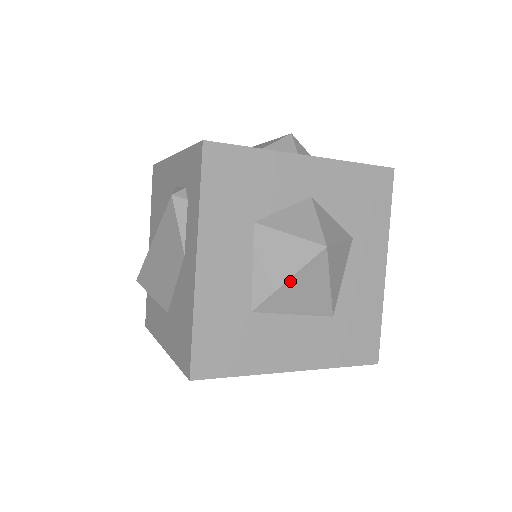
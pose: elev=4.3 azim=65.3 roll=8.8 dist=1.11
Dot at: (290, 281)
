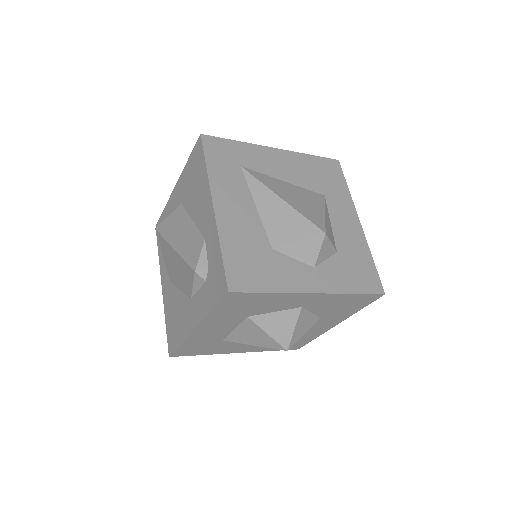
Dot at: (255, 345)
